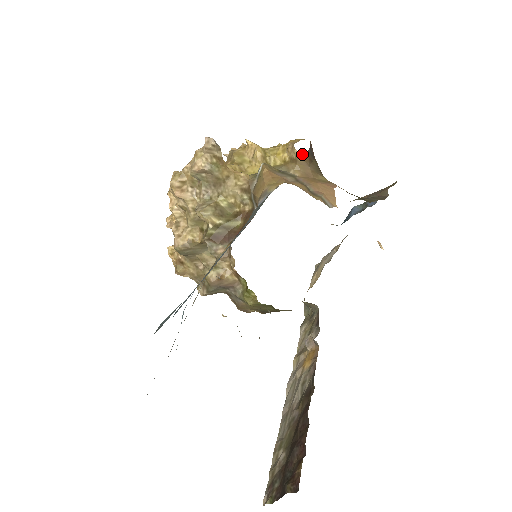
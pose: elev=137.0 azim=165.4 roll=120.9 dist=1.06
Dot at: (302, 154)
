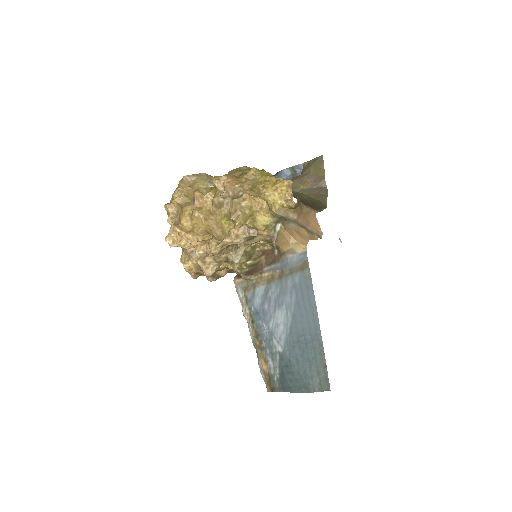
Dot at: (297, 202)
